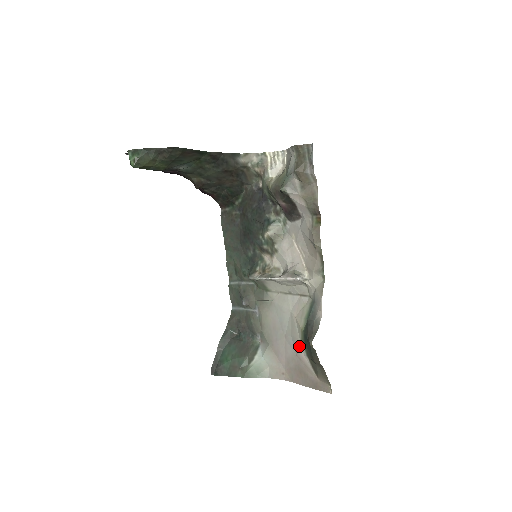
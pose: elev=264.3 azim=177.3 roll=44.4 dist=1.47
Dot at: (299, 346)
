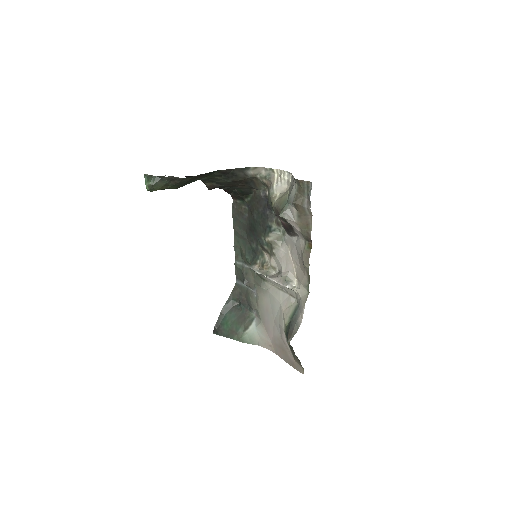
Dot at: (283, 334)
